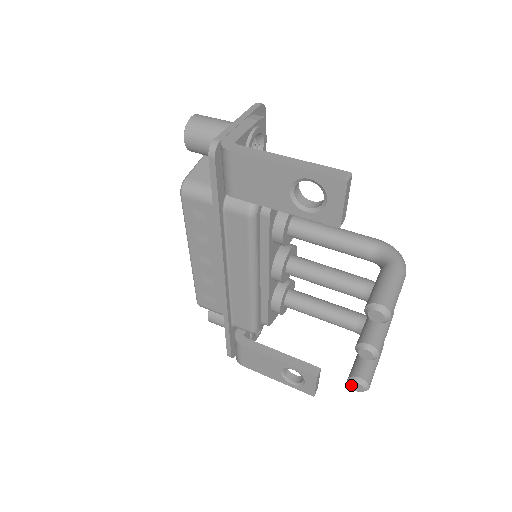
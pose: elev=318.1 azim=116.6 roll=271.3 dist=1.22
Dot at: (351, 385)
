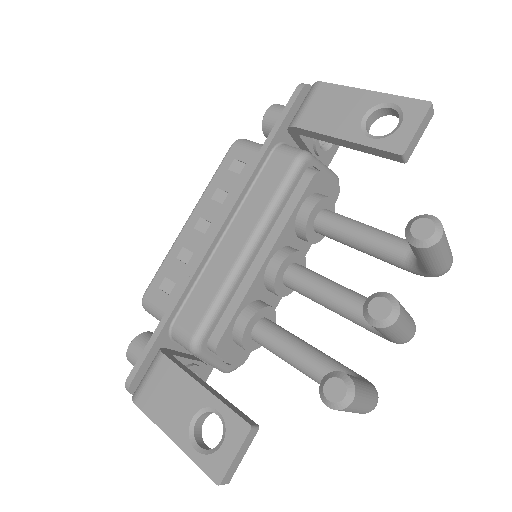
Dot at: (326, 385)
